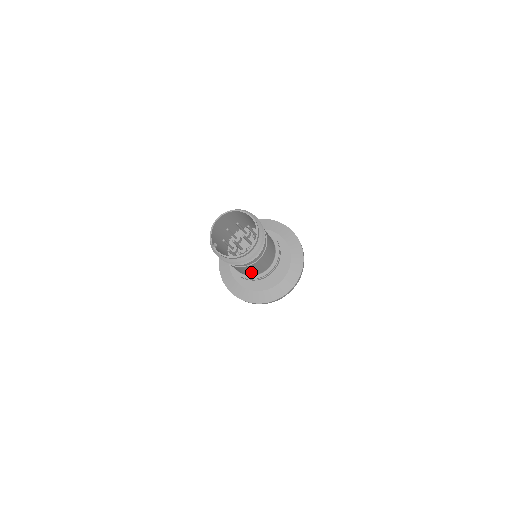
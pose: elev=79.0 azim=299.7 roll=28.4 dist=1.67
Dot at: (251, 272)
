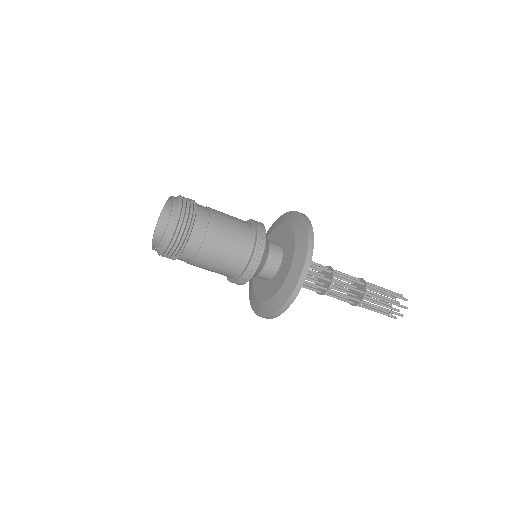
Dot at: (236, 245)
